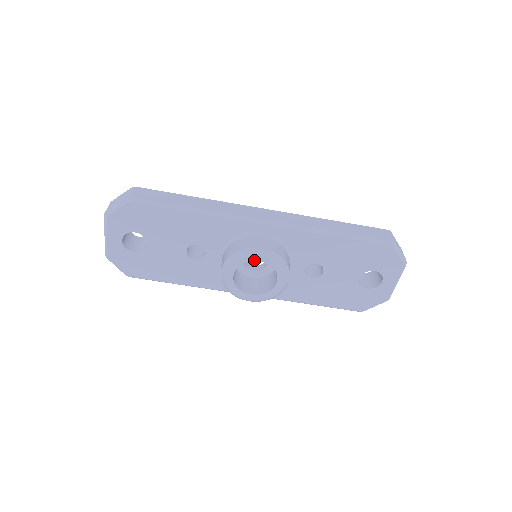
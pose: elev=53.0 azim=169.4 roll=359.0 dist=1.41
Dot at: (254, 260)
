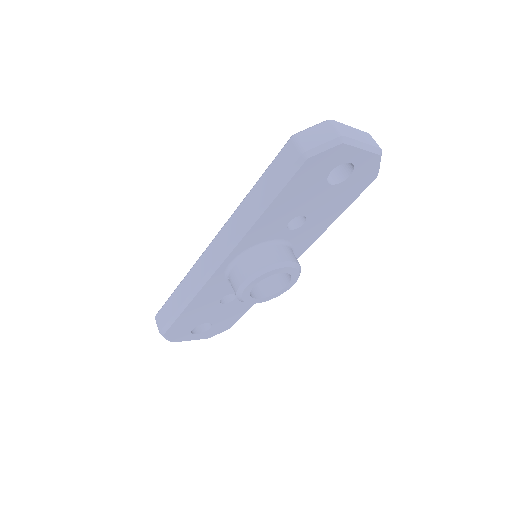
Dot at: (250, 290)
